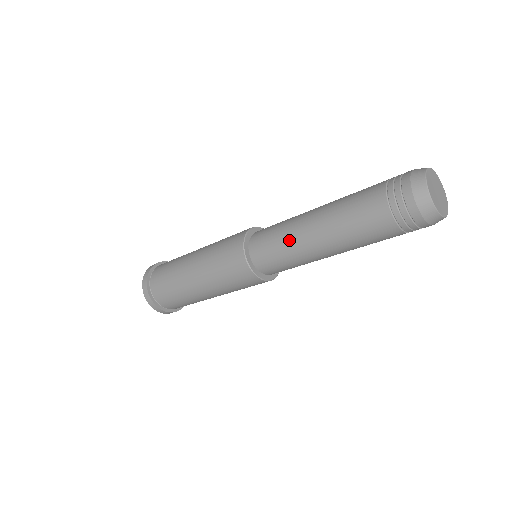
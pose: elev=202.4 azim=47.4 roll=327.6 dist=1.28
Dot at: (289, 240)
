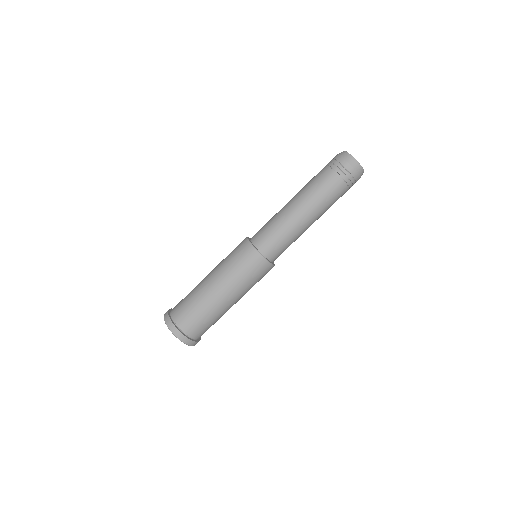
Dot at: (280, 219)
